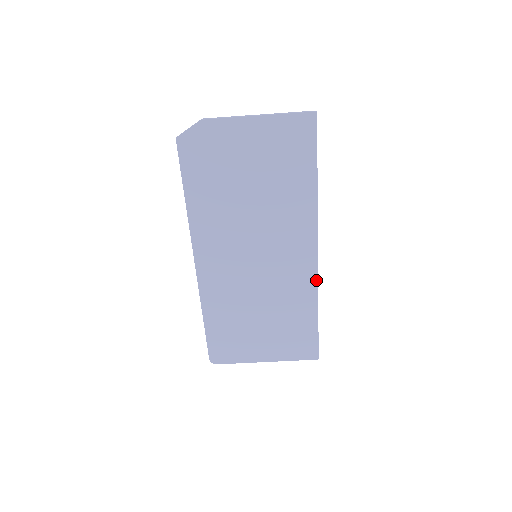
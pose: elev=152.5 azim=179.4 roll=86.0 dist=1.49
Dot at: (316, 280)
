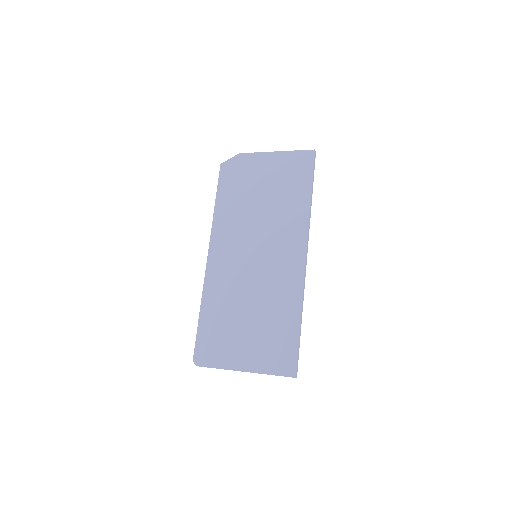
Dot at: (302, 283)
